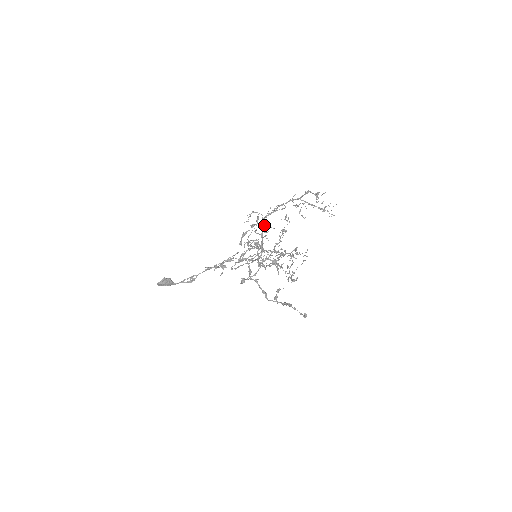
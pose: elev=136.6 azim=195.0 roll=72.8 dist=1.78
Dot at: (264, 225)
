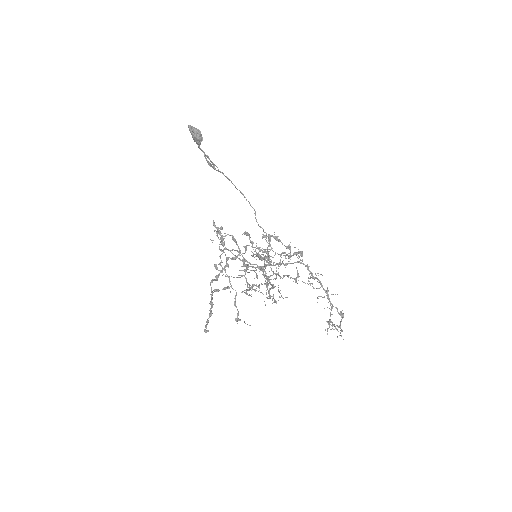
Dot at: (292, 263)
